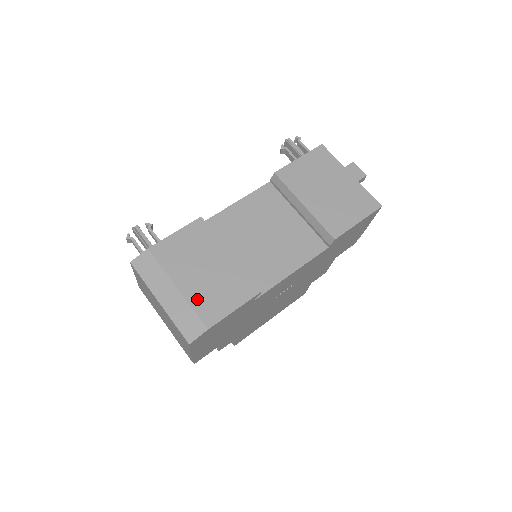
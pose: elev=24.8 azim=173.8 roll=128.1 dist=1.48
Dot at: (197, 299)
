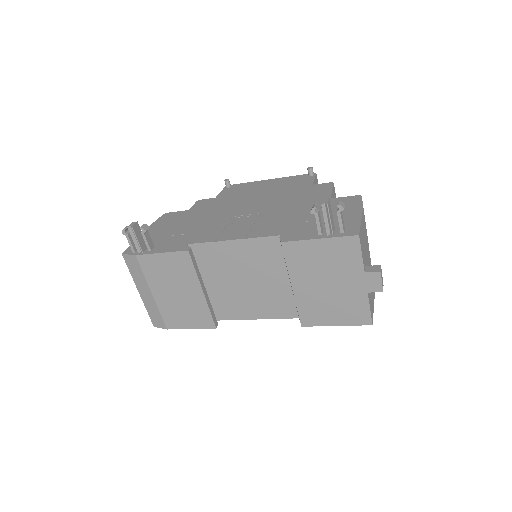
Dot at: (165, 309)
